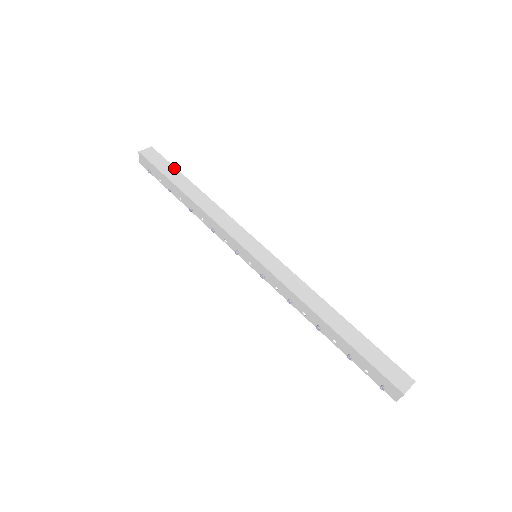
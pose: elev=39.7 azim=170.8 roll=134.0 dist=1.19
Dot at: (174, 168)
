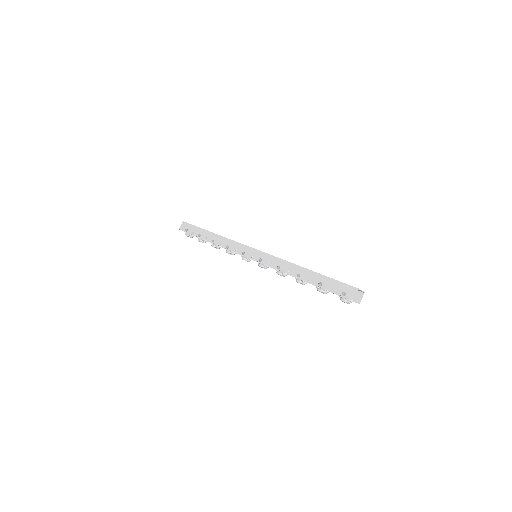
Dot at: occluded
